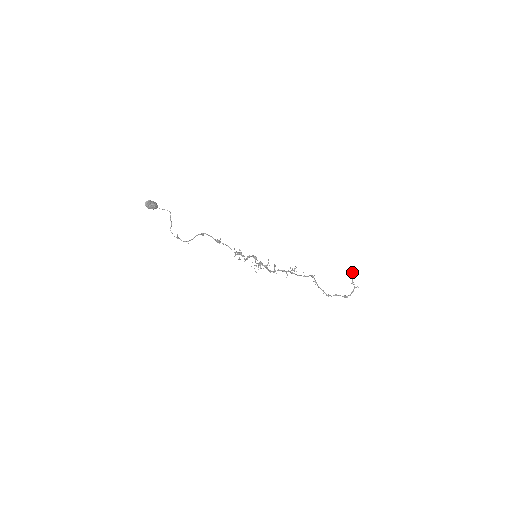
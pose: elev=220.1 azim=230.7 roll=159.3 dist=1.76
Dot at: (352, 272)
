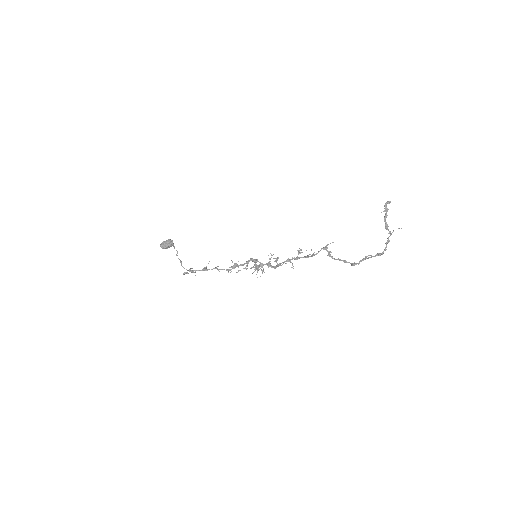
Dot at: occluded
